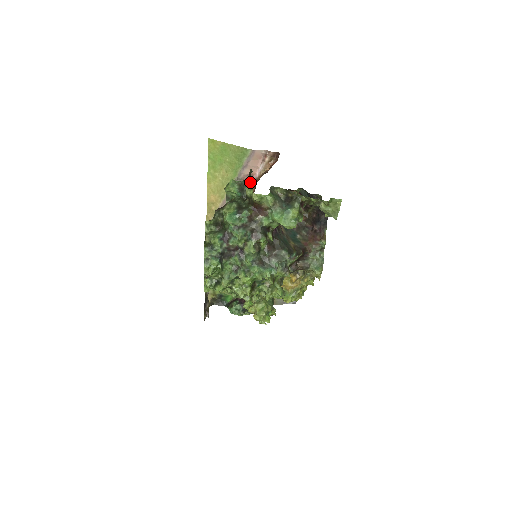
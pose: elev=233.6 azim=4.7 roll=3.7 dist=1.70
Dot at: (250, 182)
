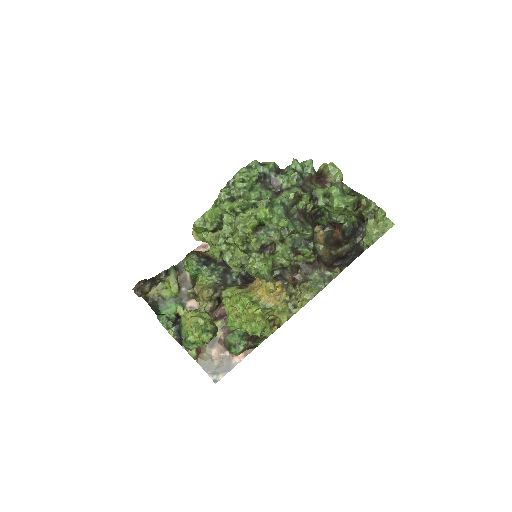
Dot at: occluded
